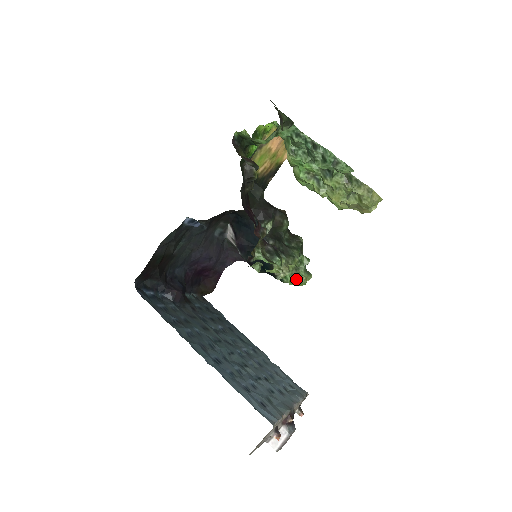
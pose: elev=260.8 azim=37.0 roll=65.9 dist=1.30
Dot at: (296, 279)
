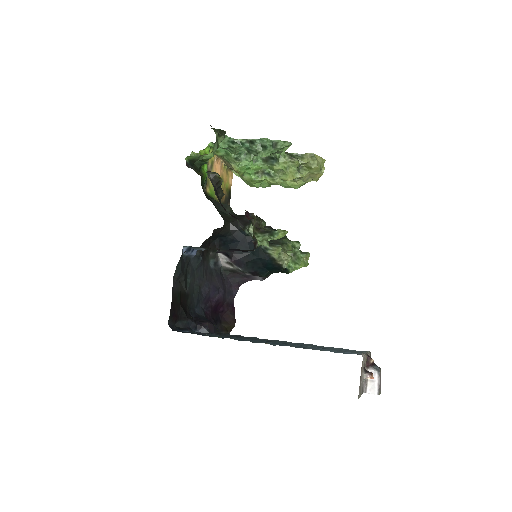
Dot at: (299, 262)
